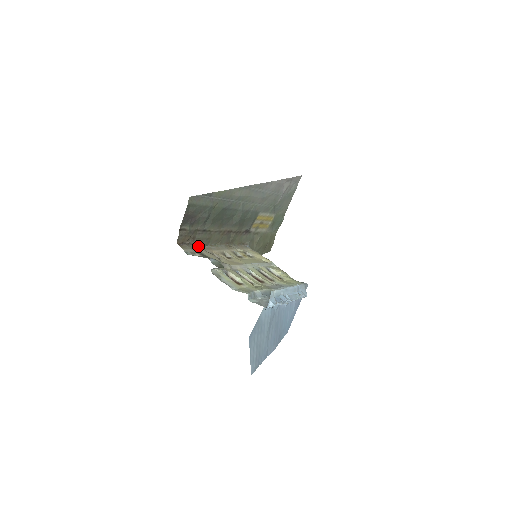
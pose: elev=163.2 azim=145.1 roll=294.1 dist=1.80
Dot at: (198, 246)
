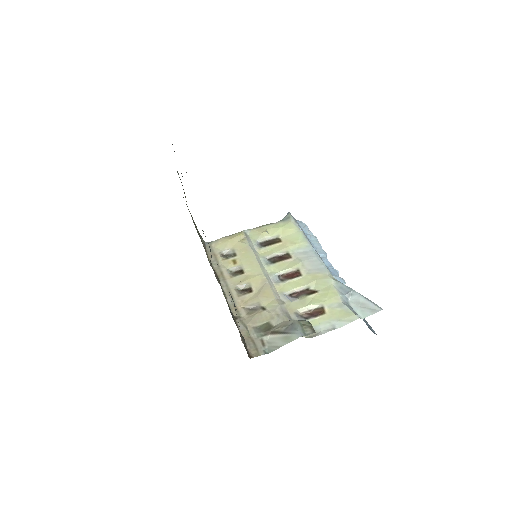
Dot at: (243, 327)
